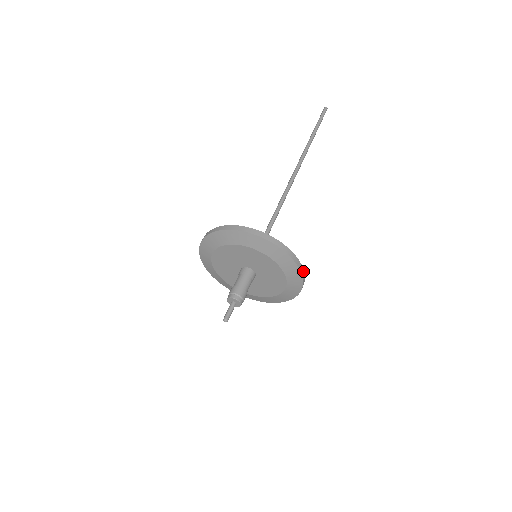
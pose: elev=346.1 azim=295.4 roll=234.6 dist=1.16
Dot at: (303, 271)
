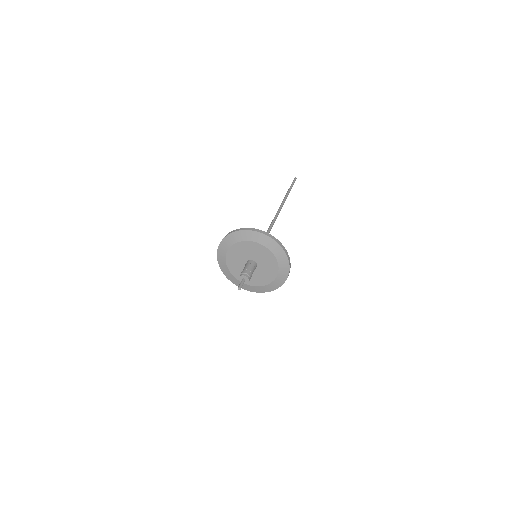
Dot at: (289, 259)
